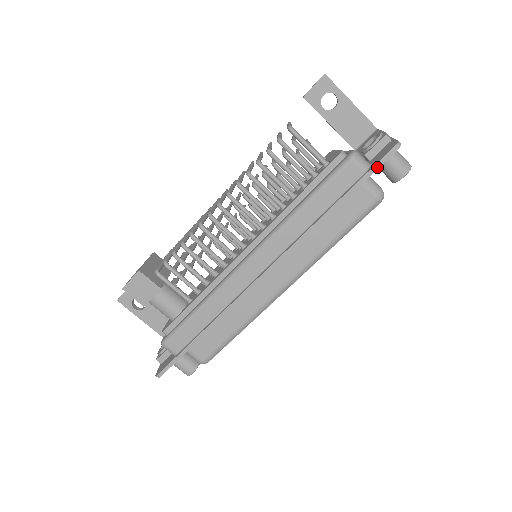
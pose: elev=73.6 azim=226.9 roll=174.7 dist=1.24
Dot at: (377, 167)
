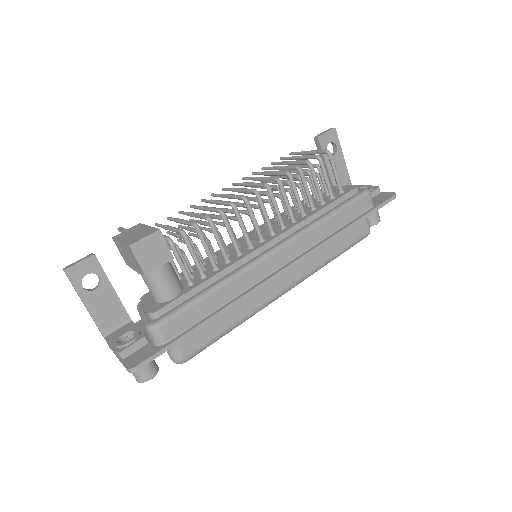
Dot at: (382, 205)
